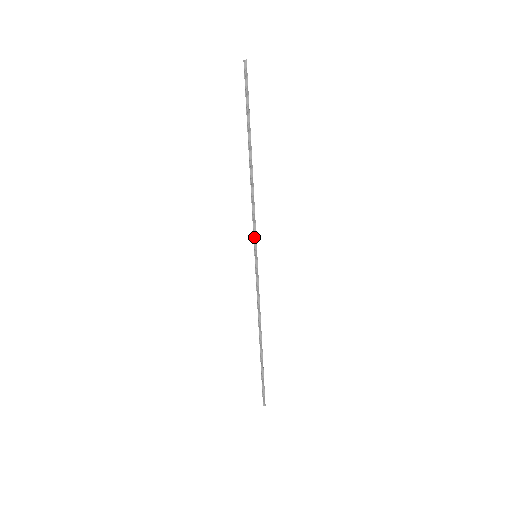
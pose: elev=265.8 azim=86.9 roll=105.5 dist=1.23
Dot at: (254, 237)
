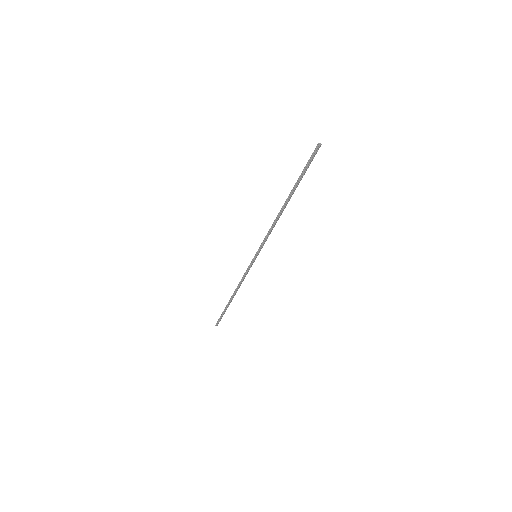
Dot at: (261, 246)
